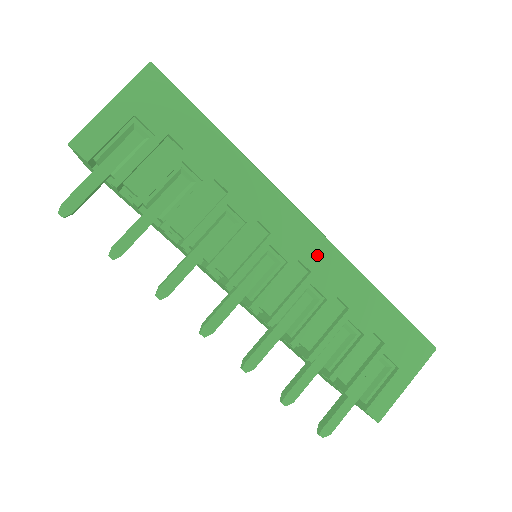
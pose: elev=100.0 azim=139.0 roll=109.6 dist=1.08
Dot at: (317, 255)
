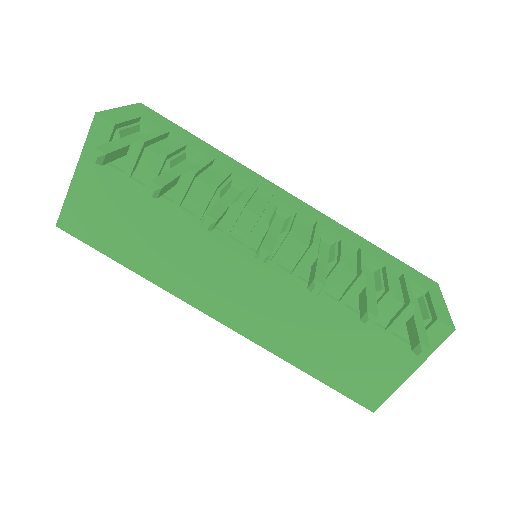
Dot at: (313, 213)
